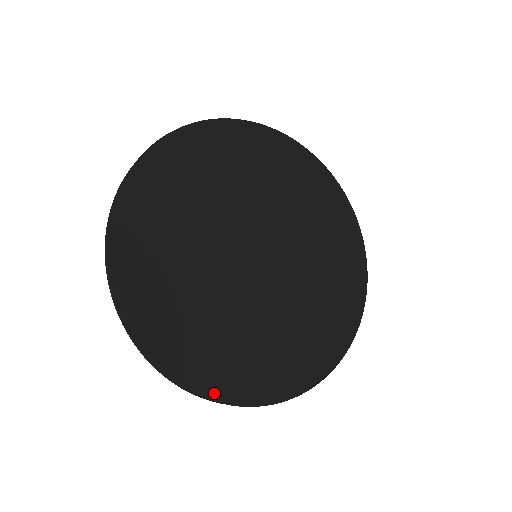
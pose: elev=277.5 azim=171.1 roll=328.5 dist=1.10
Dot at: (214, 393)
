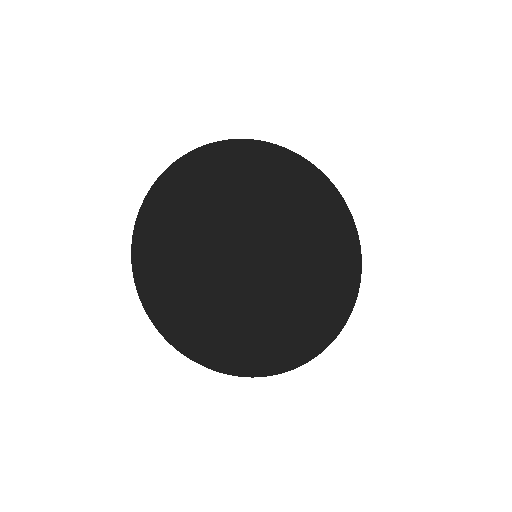
Dot at: (141, 278)
